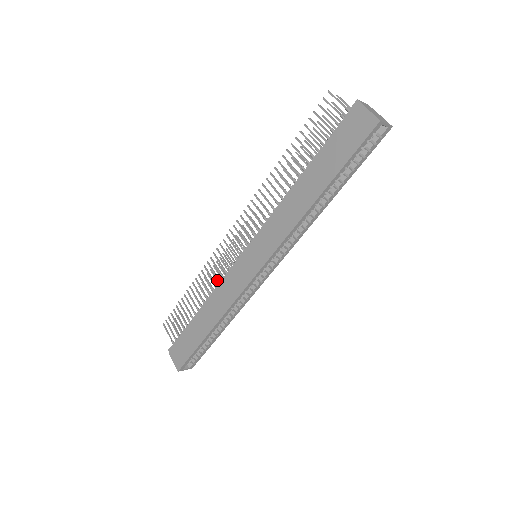
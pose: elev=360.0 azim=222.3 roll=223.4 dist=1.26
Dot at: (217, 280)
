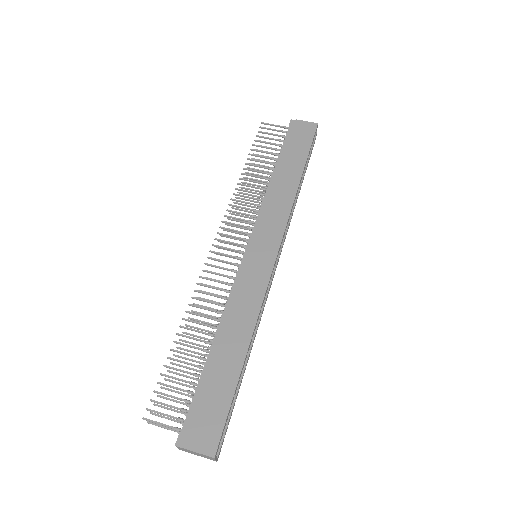
Dot at: occluded
